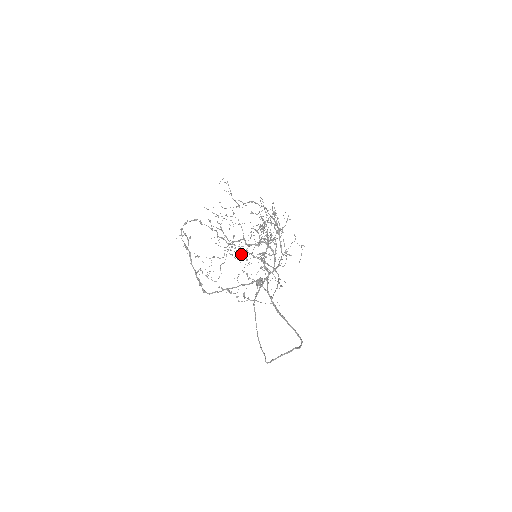
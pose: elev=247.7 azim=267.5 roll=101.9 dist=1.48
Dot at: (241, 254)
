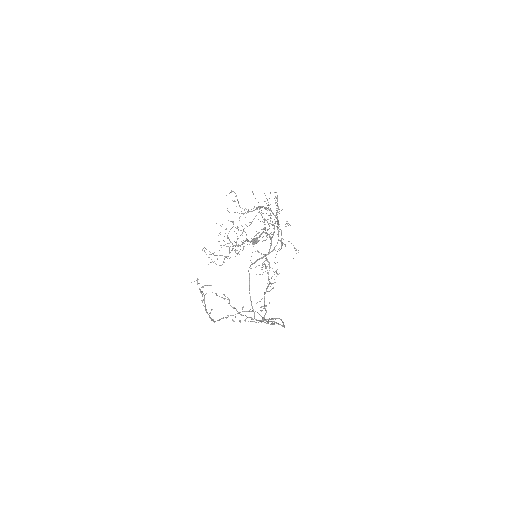
Dot at: (243, 249)
